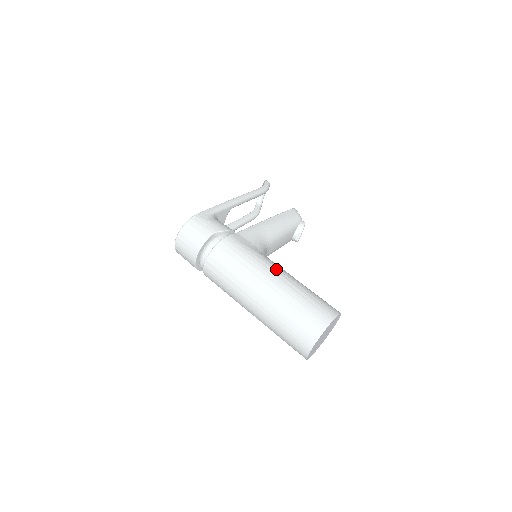
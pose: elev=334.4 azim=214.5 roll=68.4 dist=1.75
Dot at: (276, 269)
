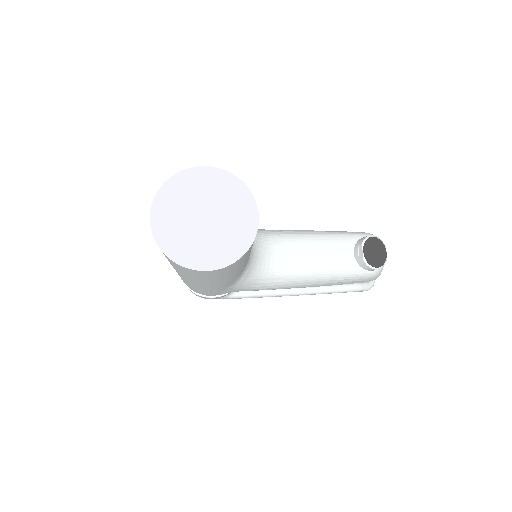
Dot at: occluded
